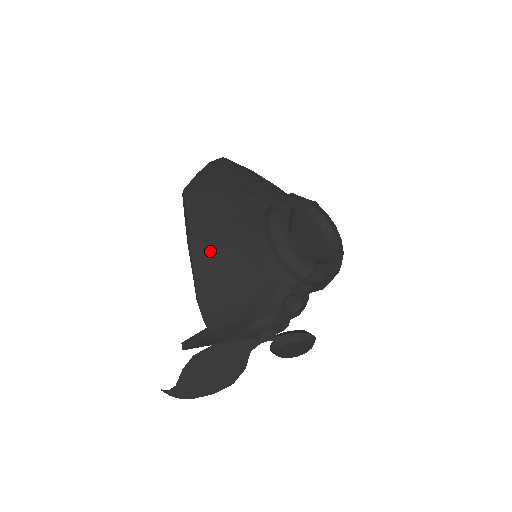
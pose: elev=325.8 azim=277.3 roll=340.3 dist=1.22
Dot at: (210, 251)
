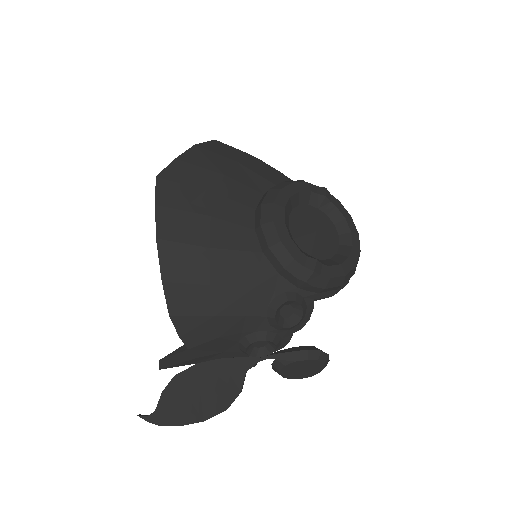
Dot at: (182, 250)
